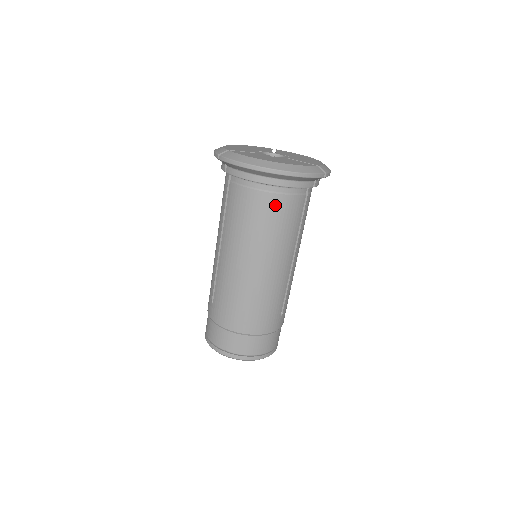
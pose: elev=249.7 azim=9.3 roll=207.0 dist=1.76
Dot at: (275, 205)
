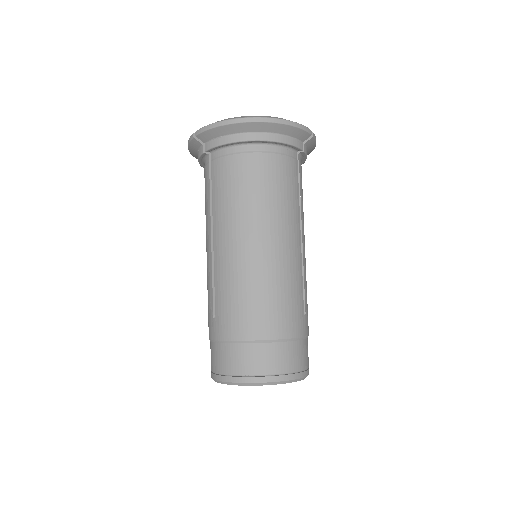
Dot at: (267, 166)
